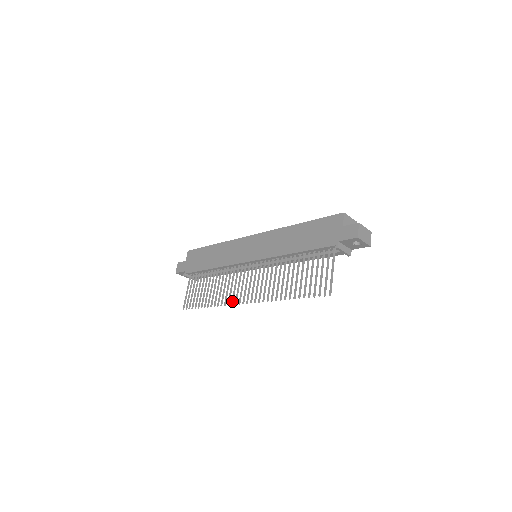
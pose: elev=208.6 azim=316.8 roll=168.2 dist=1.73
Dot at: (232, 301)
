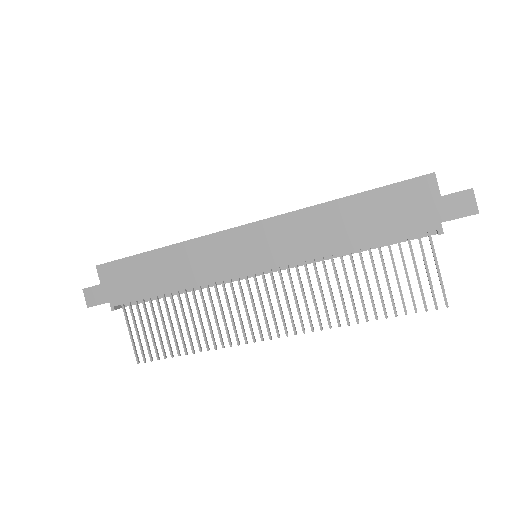
Dot at: (245, 338)
